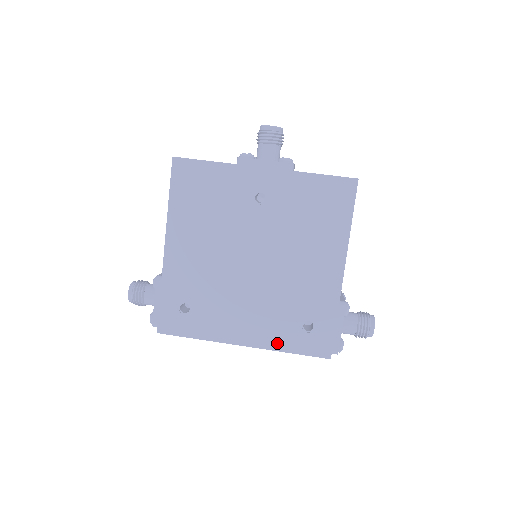
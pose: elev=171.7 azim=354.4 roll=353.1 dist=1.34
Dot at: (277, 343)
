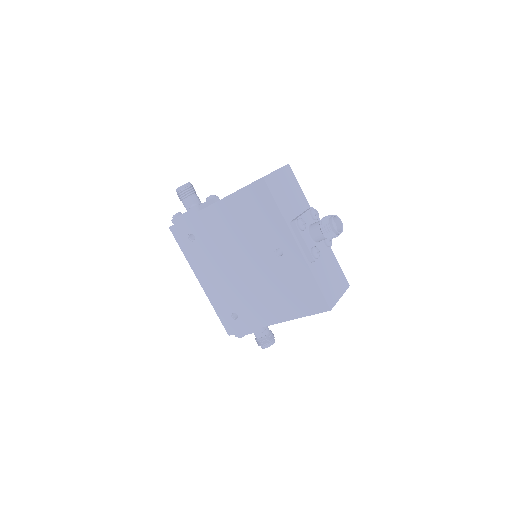
Dot at: (215, 302)
